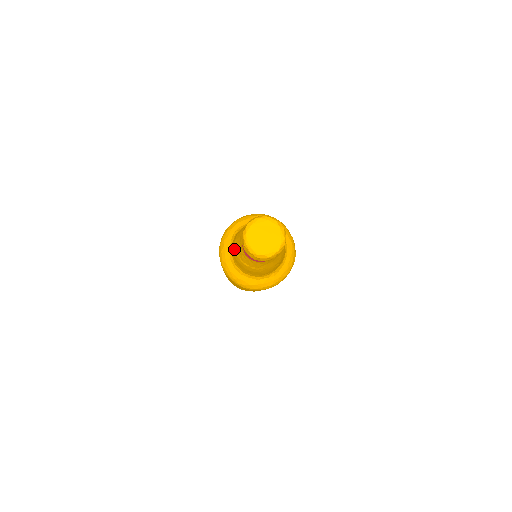
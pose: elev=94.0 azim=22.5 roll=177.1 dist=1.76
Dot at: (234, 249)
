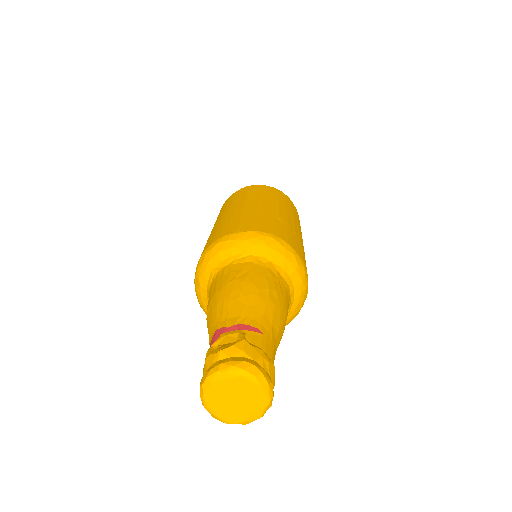
Dot at: occluded
